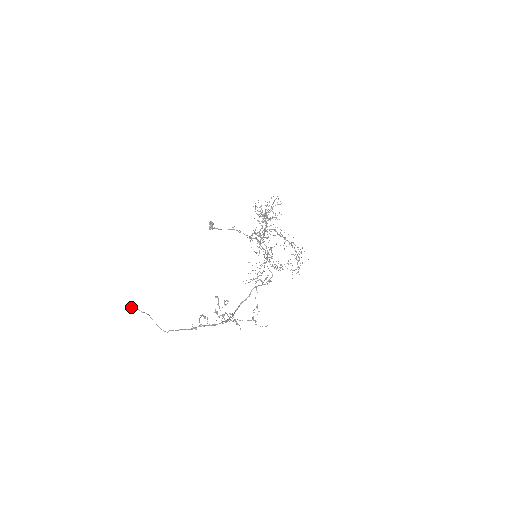
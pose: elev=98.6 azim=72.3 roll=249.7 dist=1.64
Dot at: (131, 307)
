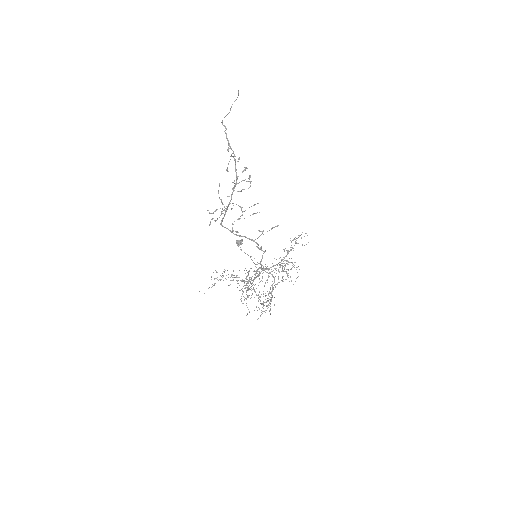
Dot at: occluded
